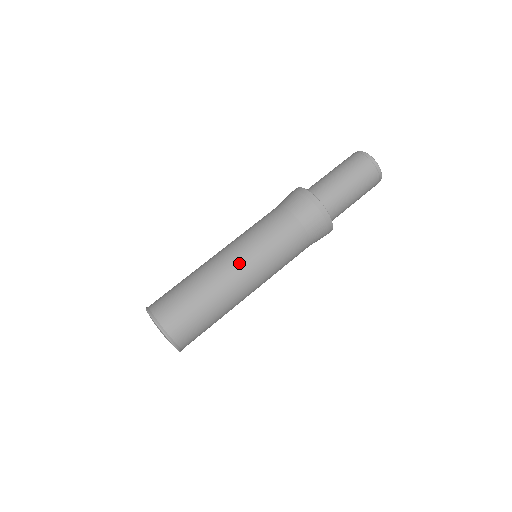
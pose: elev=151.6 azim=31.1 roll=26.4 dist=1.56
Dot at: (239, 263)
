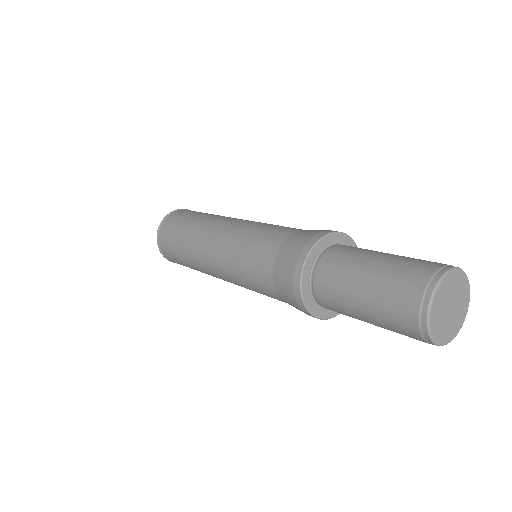
Dot at: (213, 262)
